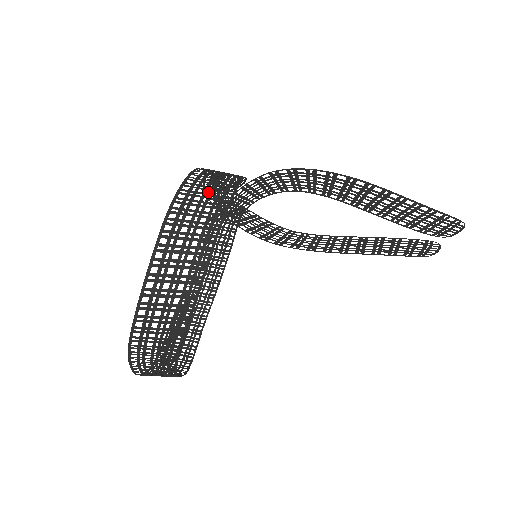
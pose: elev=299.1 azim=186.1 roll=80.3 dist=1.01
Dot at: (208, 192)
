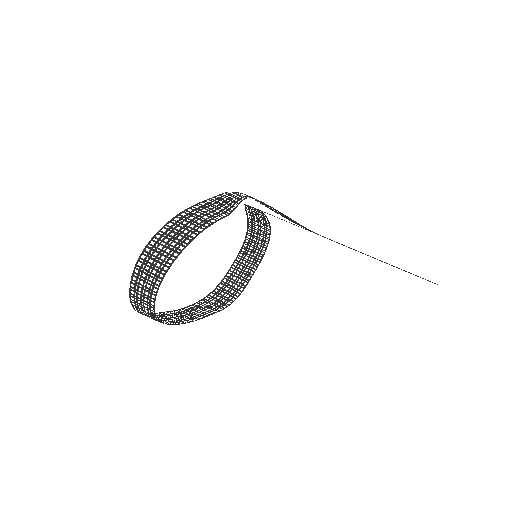
Dot at: (235, 192)
